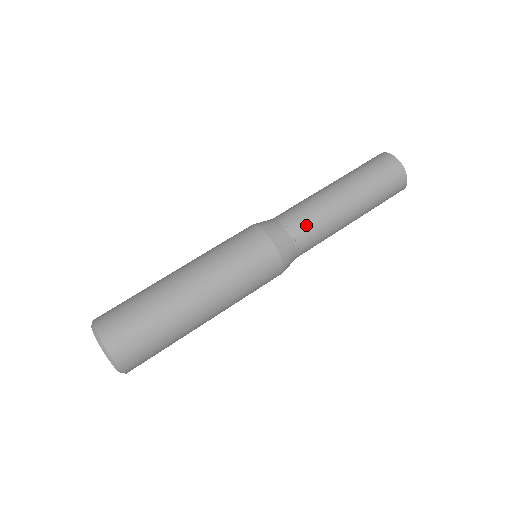
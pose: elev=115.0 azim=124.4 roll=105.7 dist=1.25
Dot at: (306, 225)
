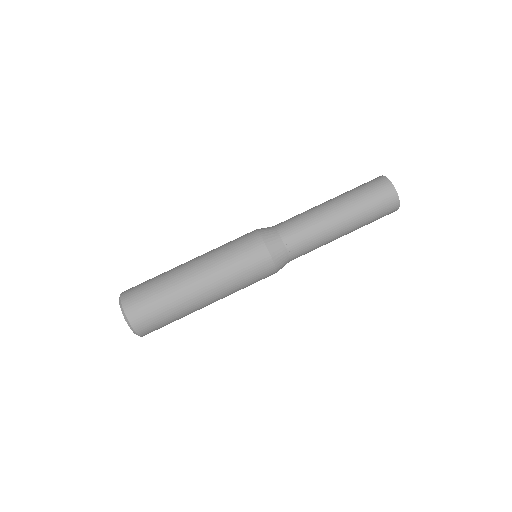
Dot at: (293, 225)
